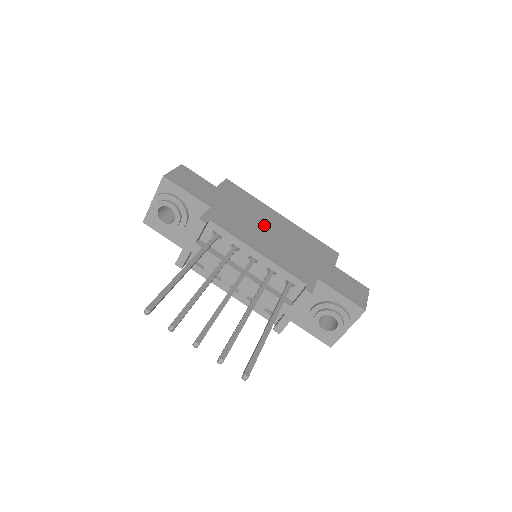
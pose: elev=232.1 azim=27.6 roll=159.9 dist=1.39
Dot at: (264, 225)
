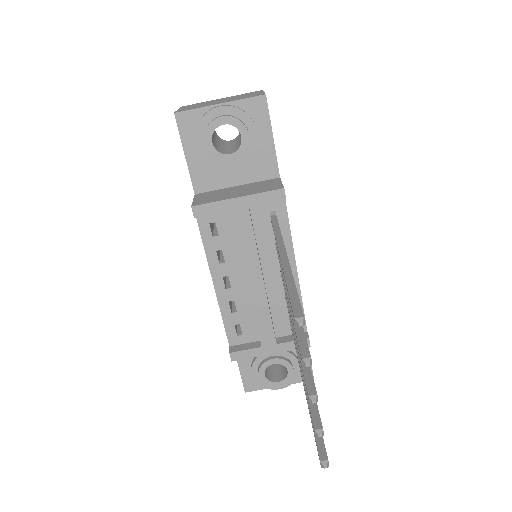
Dot at: occluded
